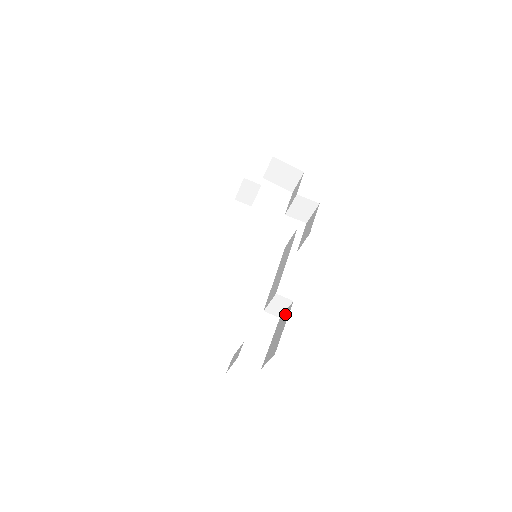
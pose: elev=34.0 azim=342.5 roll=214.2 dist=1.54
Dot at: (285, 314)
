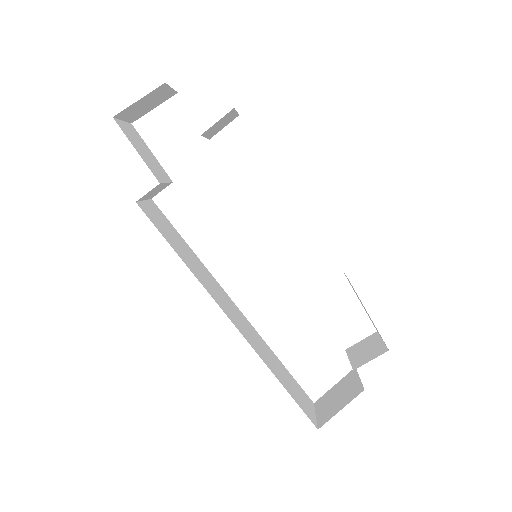
Dot at: occluded
